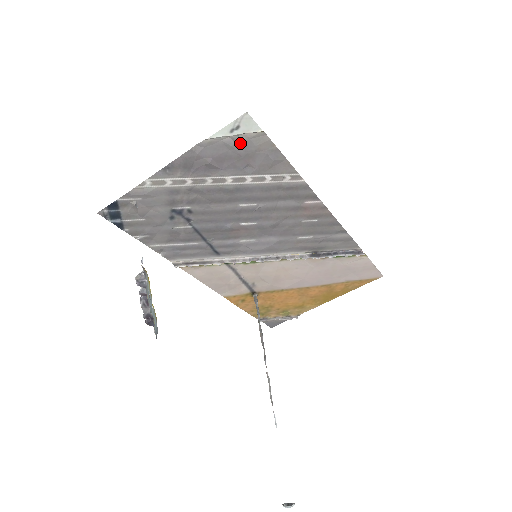
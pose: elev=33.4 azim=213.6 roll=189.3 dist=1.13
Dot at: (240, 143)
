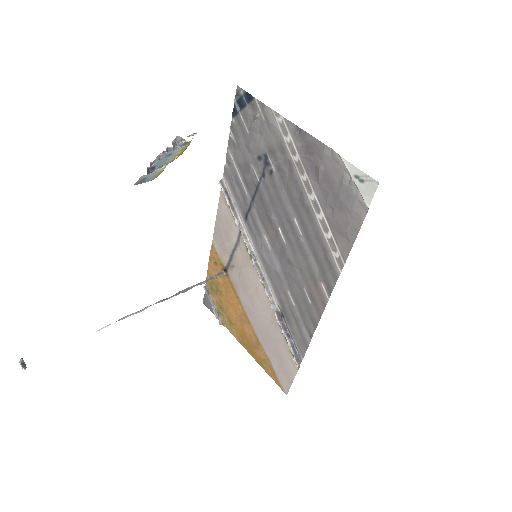
Dot at: (349, 191)
